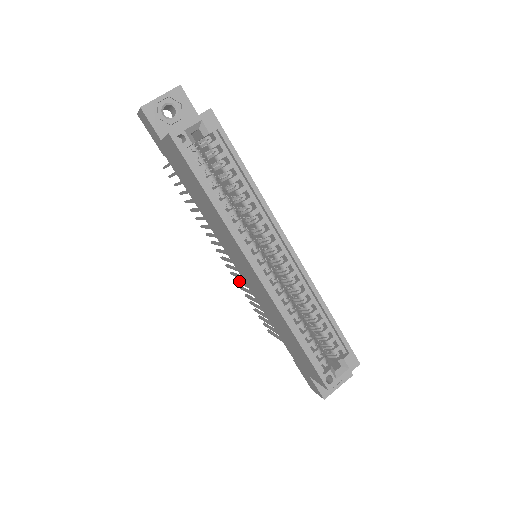
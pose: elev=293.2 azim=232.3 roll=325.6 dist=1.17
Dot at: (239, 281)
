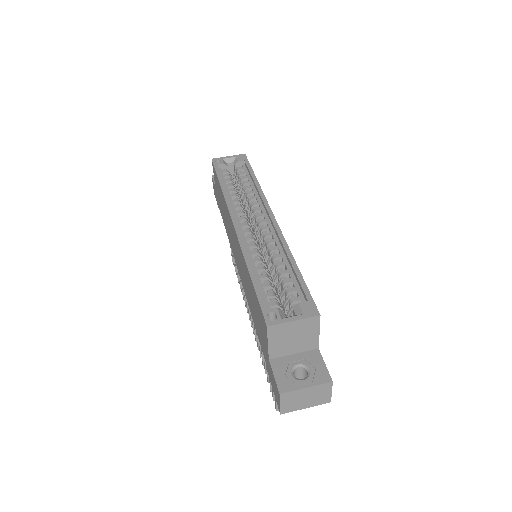
Dot at: occluded
